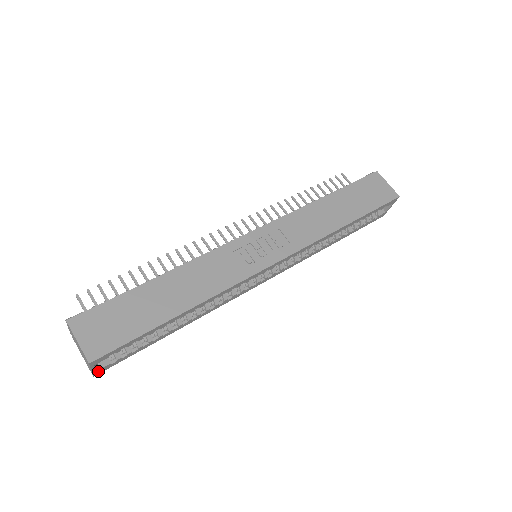
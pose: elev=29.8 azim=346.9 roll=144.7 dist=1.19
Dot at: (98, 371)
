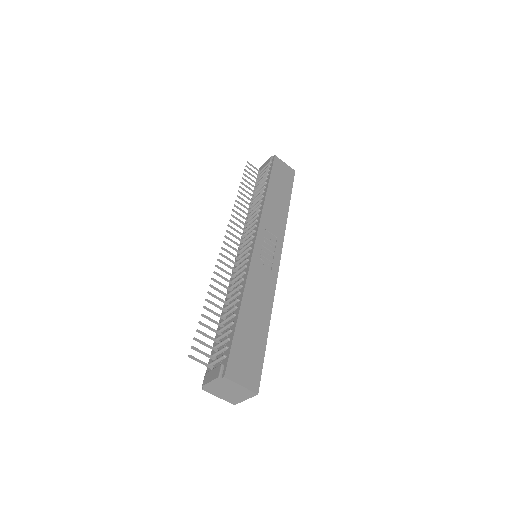
Dot at: occluded
